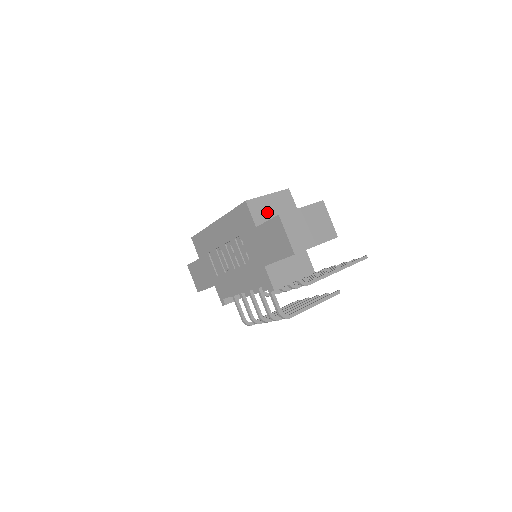
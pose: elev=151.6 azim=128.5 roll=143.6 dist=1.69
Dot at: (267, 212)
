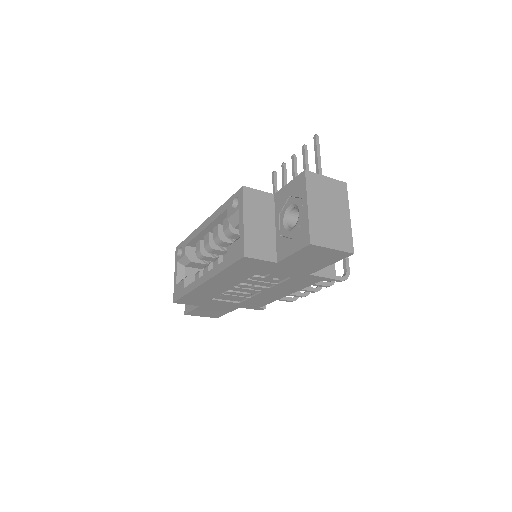
Dot at: (263, 236)
